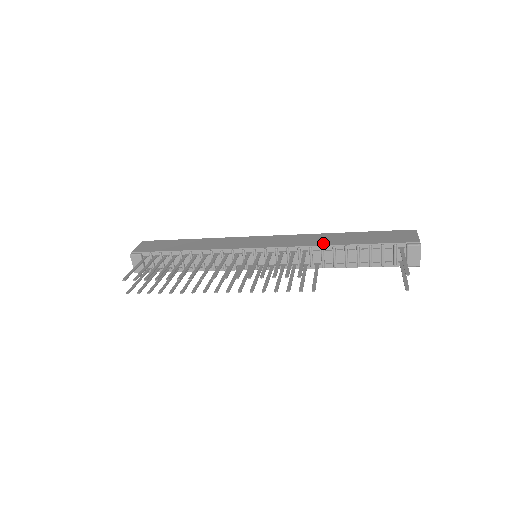
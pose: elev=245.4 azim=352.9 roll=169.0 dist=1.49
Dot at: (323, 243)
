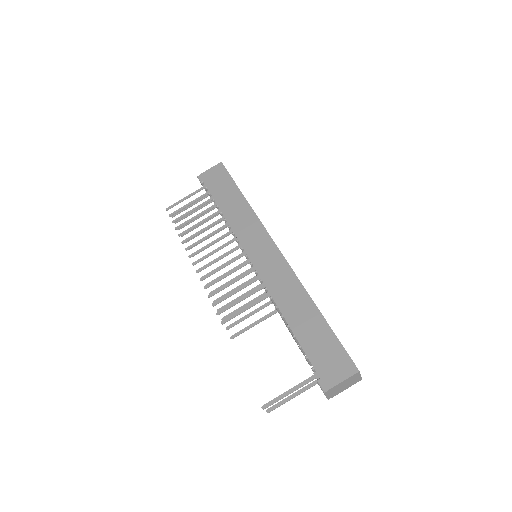
Dot at: (281, 303)
